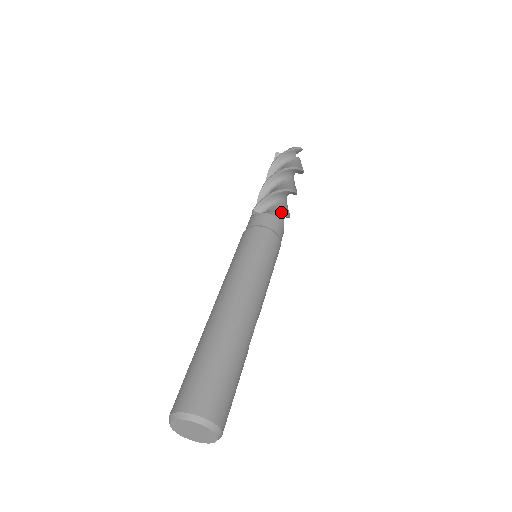
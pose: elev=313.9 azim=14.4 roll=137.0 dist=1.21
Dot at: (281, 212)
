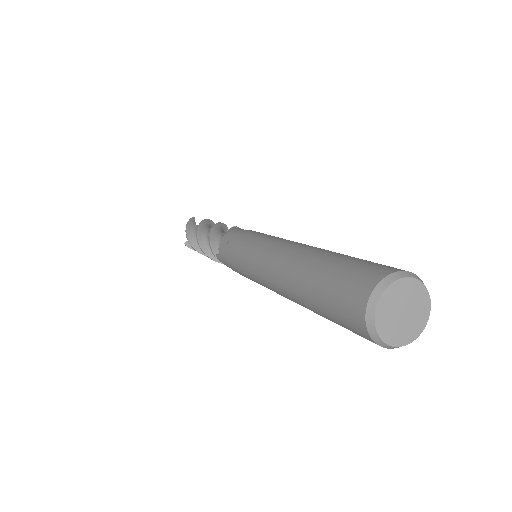
Dot at: occluded
